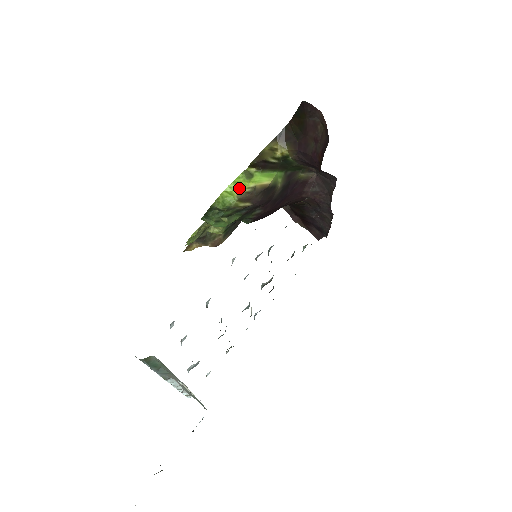
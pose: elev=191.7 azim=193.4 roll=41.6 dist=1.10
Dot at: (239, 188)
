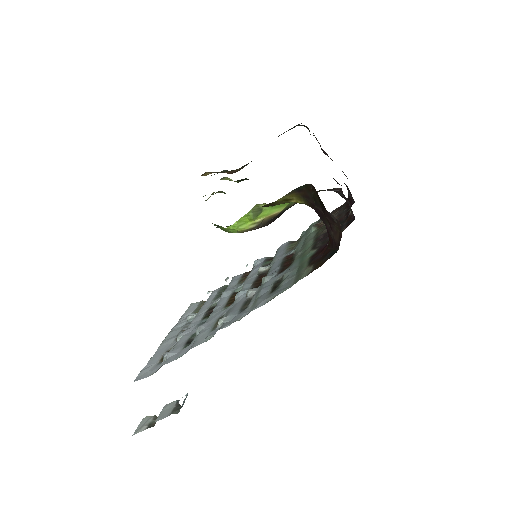
Dot at: (243, 225)
